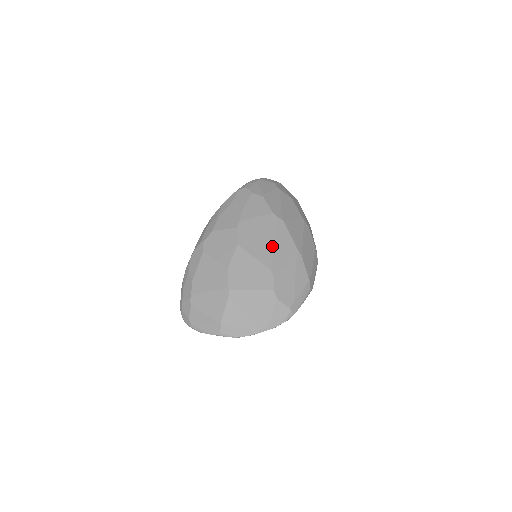
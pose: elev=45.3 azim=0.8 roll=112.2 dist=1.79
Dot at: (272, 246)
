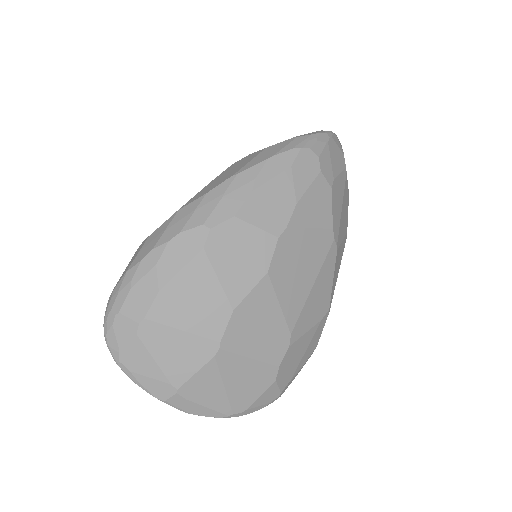
Dot at: (308, 291)
